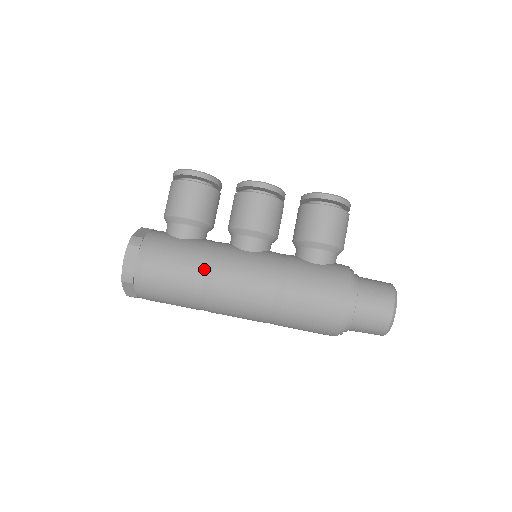
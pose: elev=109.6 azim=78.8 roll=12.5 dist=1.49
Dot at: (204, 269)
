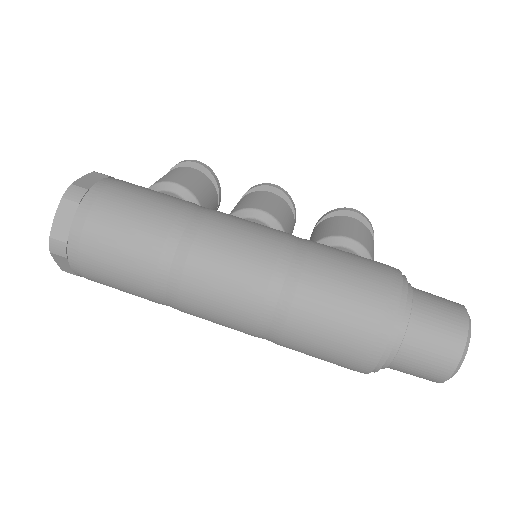
Dot at: (195, 208)
